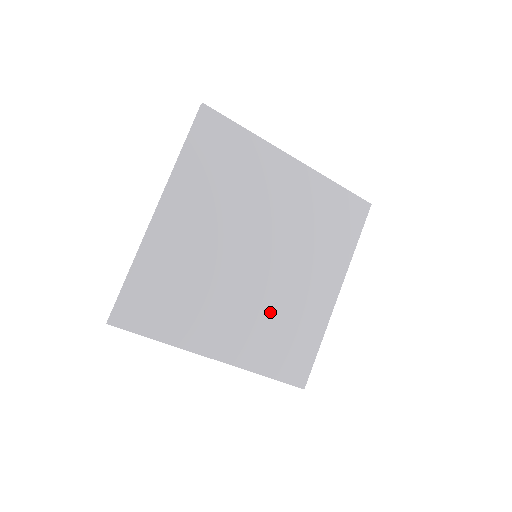
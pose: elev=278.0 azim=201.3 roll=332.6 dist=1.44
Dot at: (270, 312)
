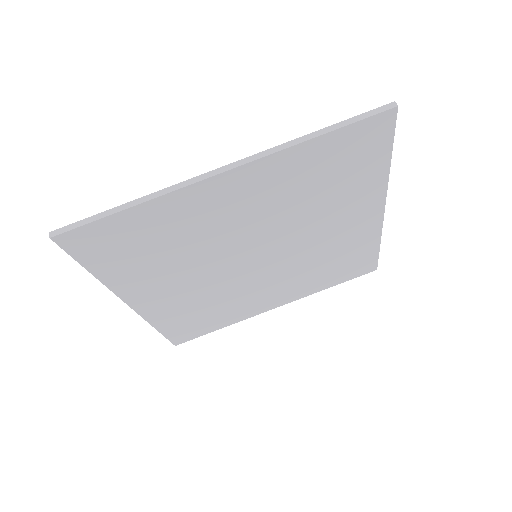
Dot at: (214, 296)
